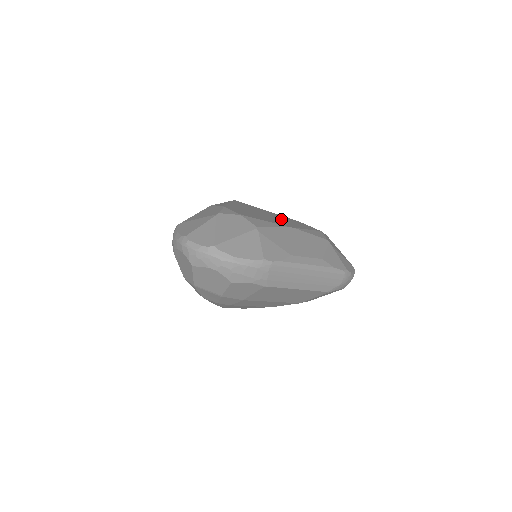
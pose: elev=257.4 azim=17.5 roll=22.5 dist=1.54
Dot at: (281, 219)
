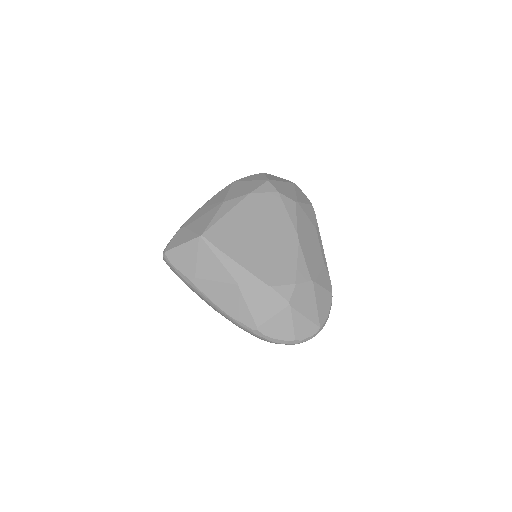
Dot at: (265, 224)
